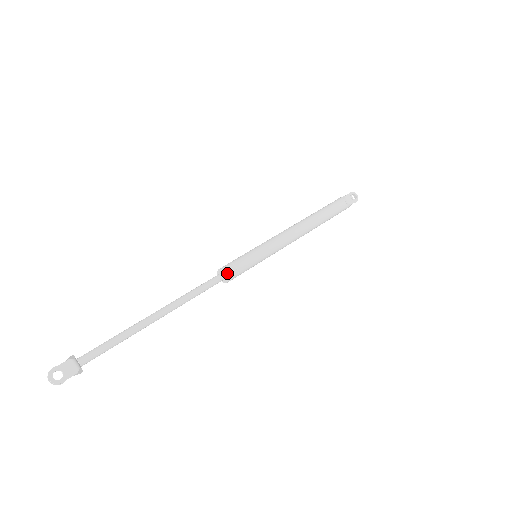
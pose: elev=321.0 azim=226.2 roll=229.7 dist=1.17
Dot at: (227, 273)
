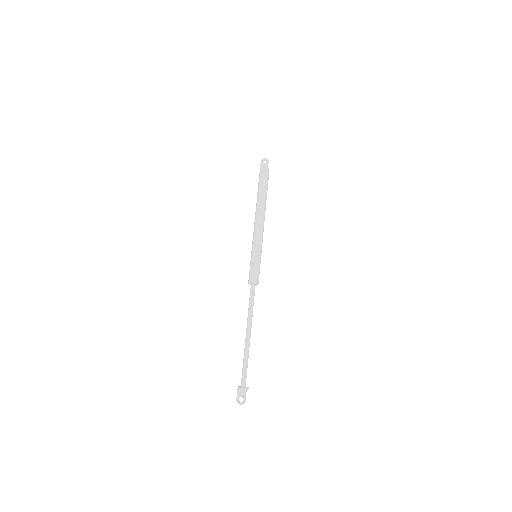
Dot at: (252, 282)
